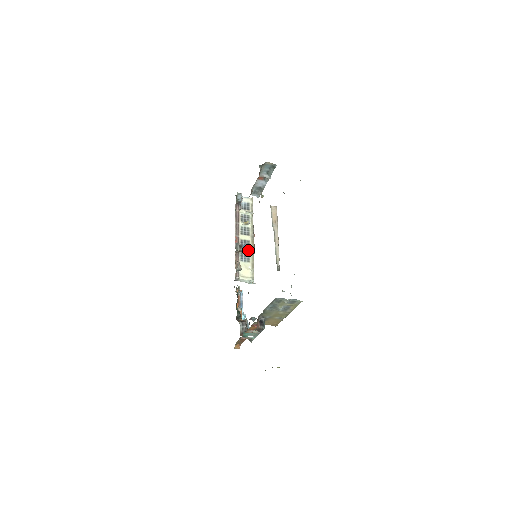
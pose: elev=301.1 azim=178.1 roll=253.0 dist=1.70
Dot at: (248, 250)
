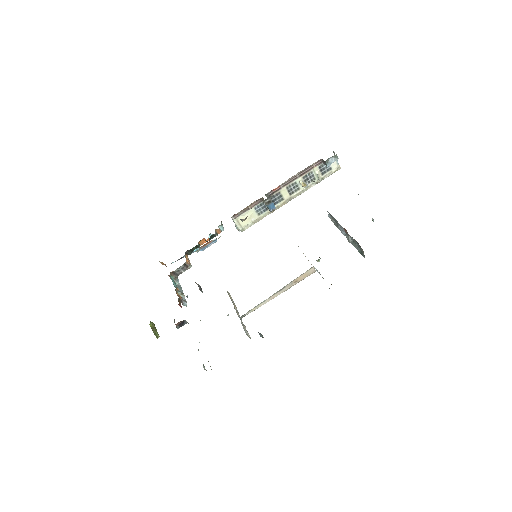
Dot at: (270, 210)
